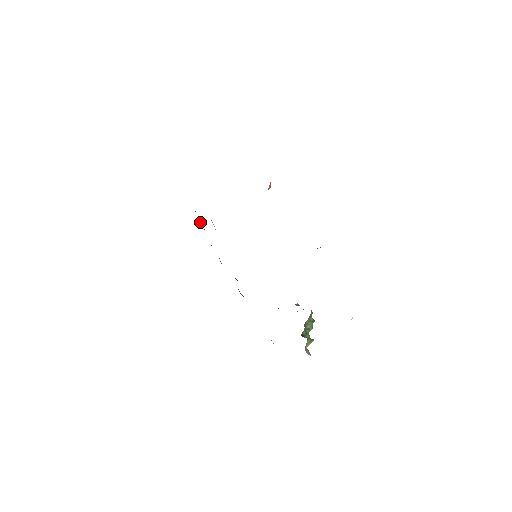
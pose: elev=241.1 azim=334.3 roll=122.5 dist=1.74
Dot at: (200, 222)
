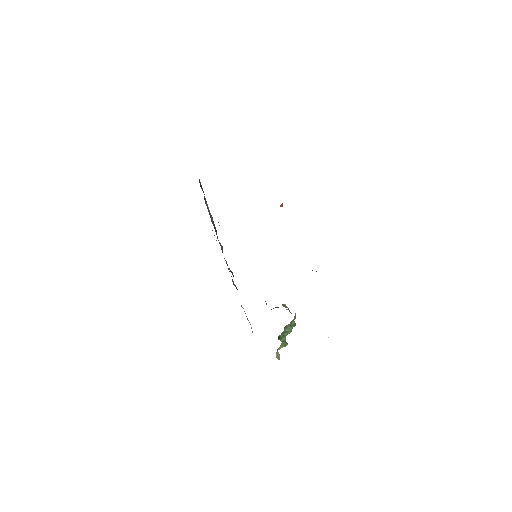
Dot at: occluded
